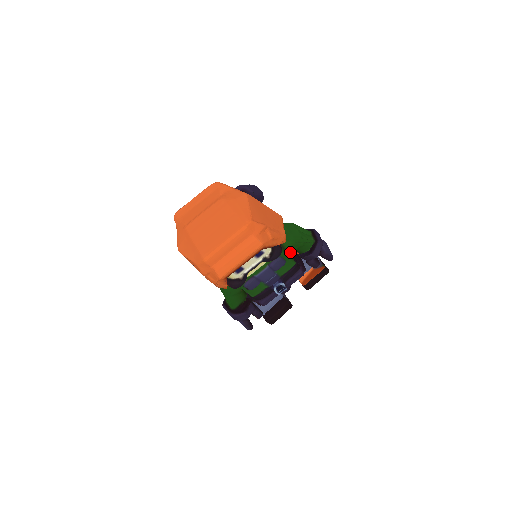
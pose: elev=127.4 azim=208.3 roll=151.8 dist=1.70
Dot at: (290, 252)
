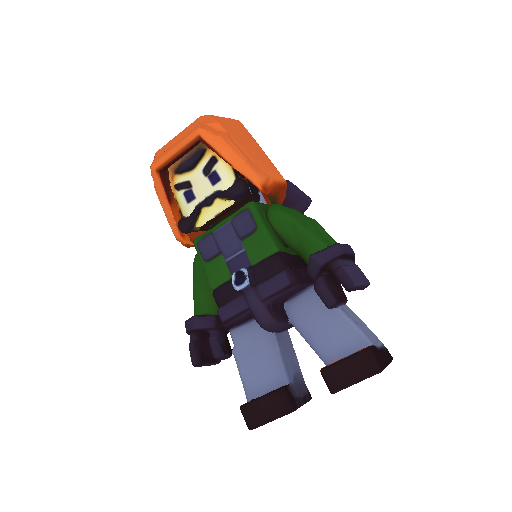
Dot at: occluded
